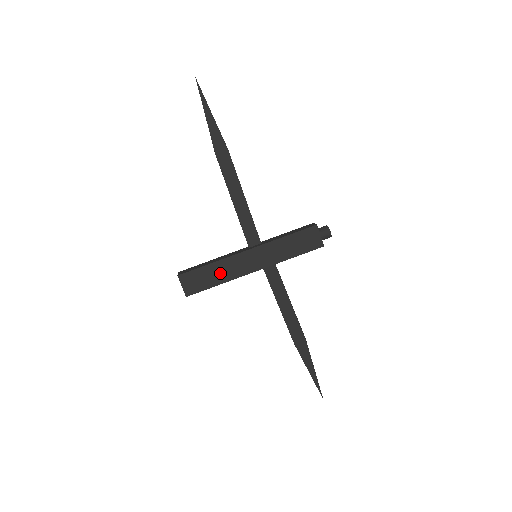
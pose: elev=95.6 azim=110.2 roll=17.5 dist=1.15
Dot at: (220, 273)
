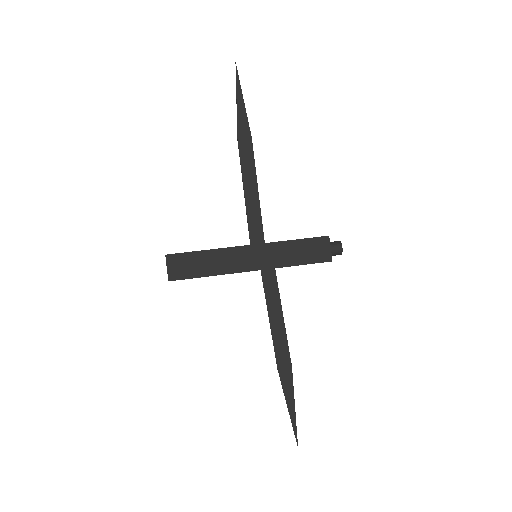
Dot at: (213, 263)
